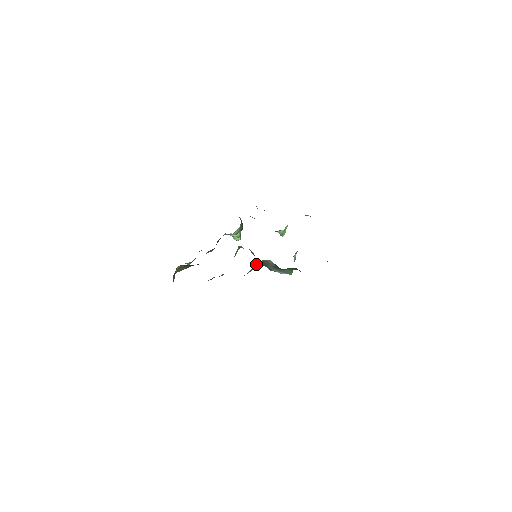
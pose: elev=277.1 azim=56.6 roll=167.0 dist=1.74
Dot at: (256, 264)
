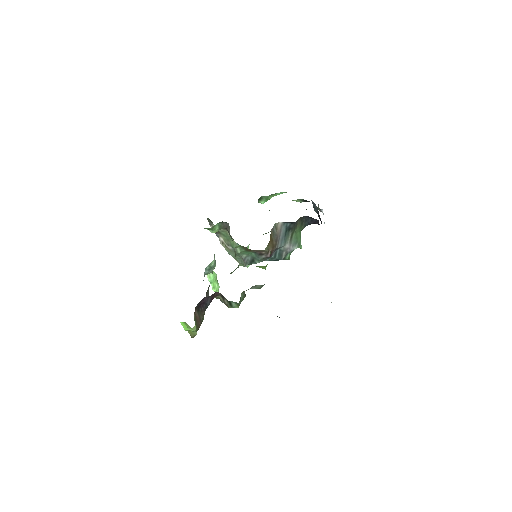
Dot at: (266, 252)
